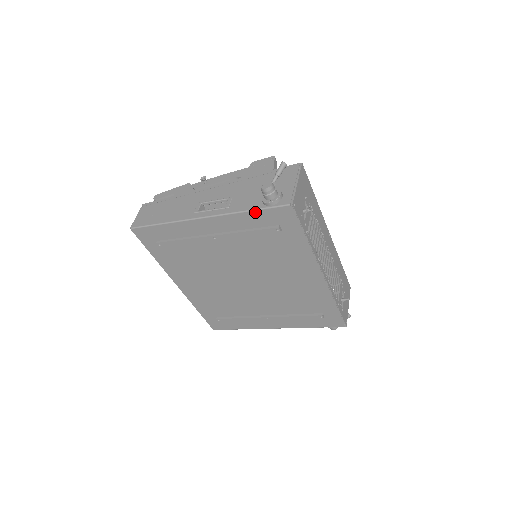
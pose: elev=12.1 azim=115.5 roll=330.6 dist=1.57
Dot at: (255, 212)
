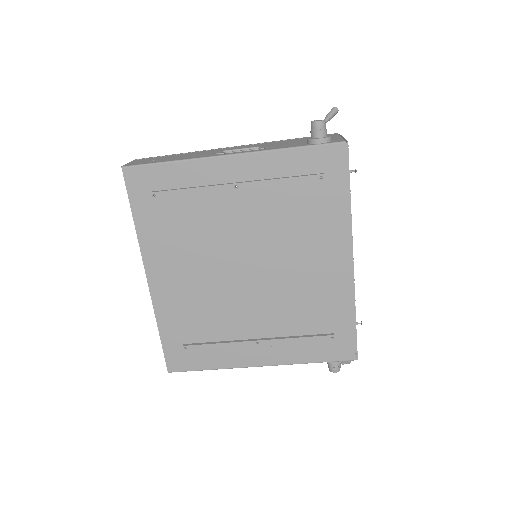
Dot at: (300, 150)
